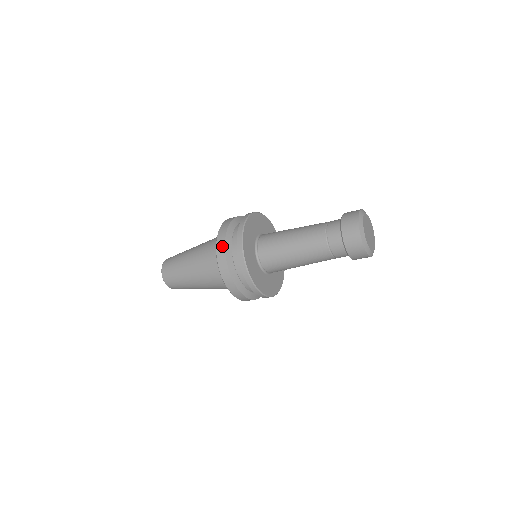
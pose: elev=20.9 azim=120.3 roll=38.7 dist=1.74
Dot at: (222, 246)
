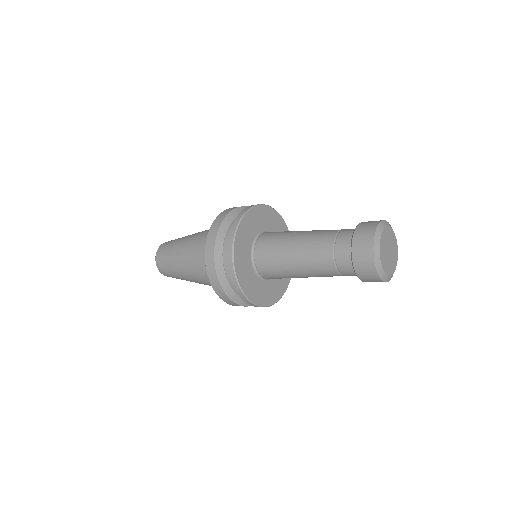
Dot at: (221, 218)
